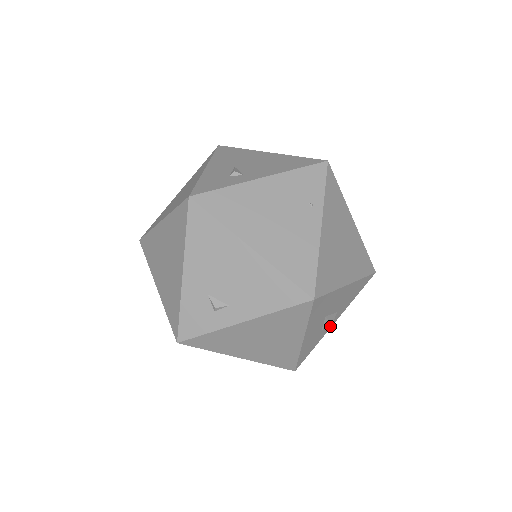
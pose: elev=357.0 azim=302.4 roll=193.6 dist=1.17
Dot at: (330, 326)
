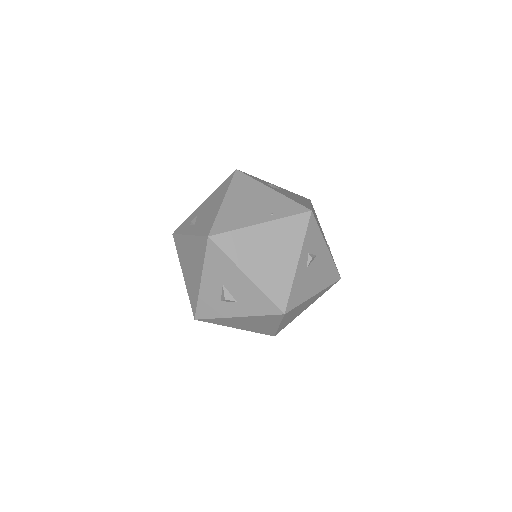
Dot at: (231, 314)
